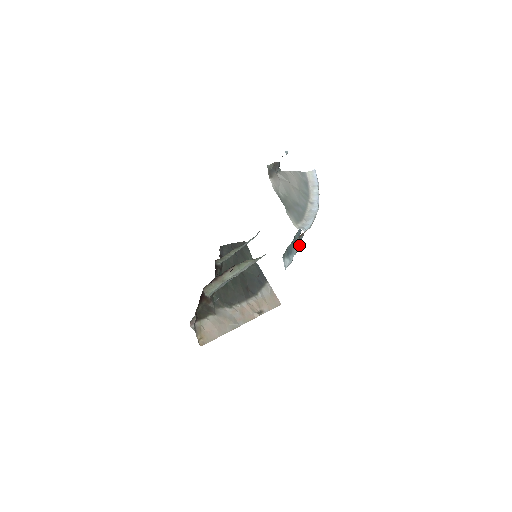
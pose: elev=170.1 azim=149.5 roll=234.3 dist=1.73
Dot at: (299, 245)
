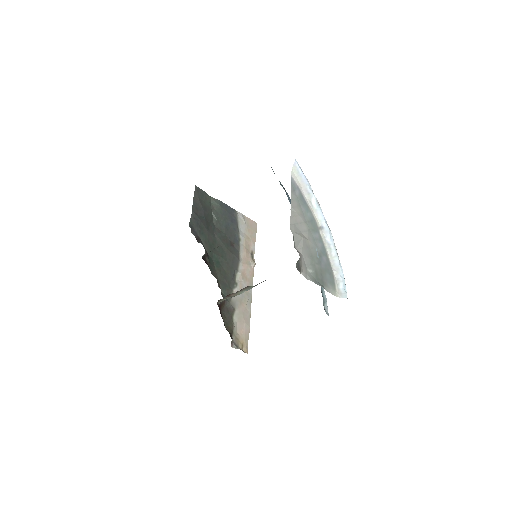
Dot at: occluded
